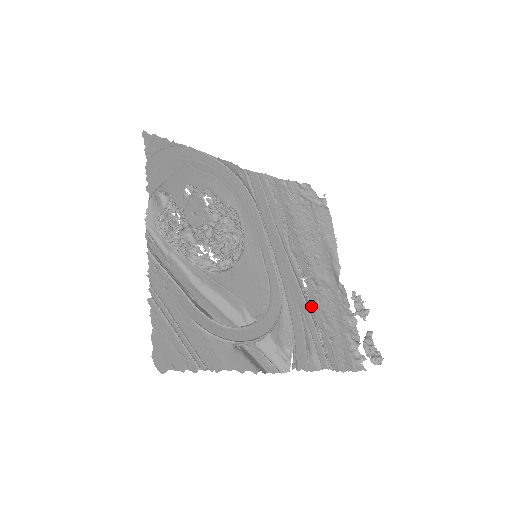
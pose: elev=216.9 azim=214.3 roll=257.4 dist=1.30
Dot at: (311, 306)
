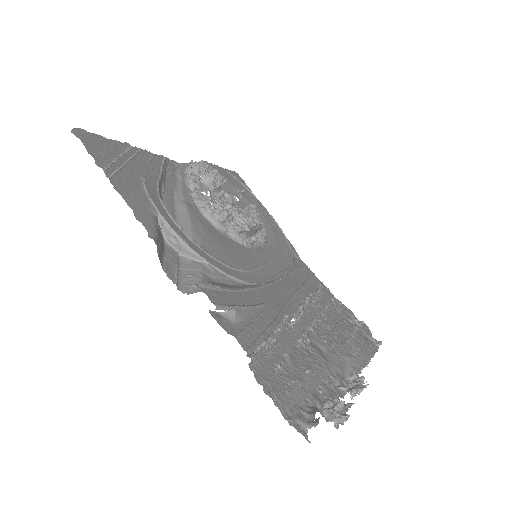
Dot at: (282, 331)
